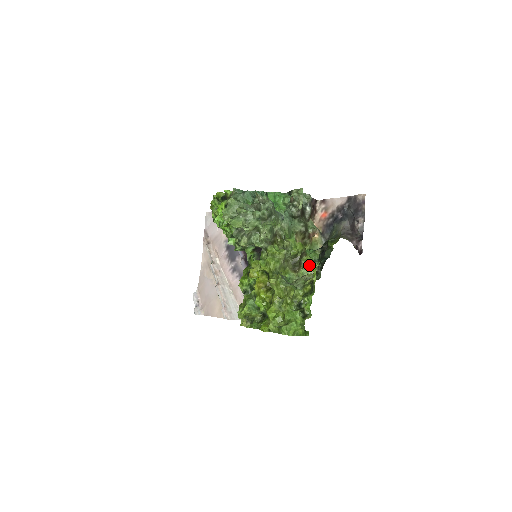
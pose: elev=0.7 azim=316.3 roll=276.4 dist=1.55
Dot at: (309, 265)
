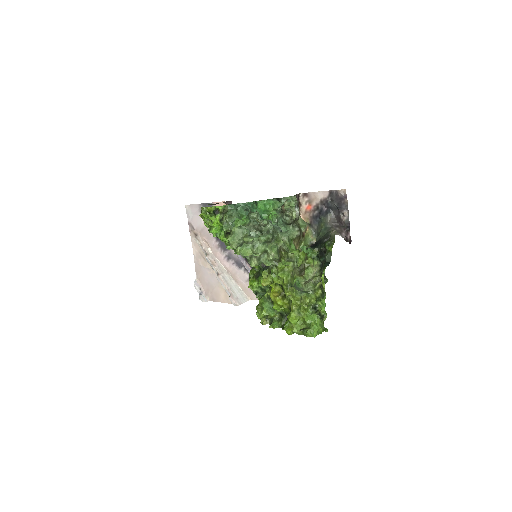
Dot at: (311, 266)
